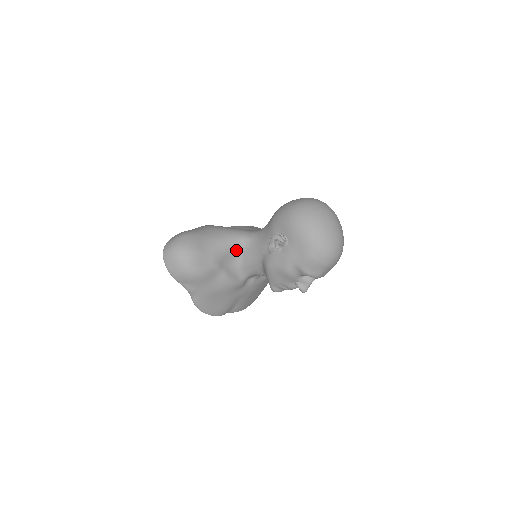
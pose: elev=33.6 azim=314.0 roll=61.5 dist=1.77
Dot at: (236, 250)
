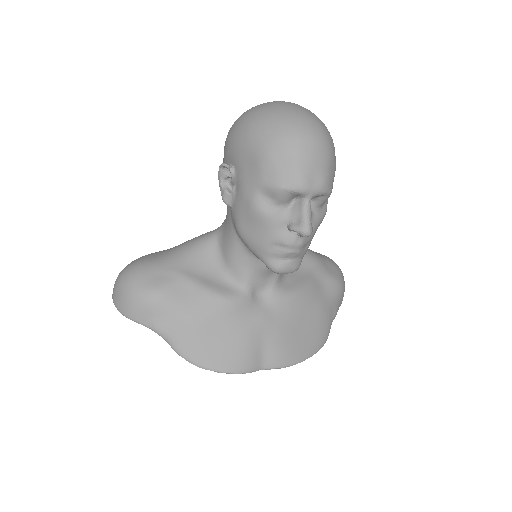
Dot at: (210, 249)
